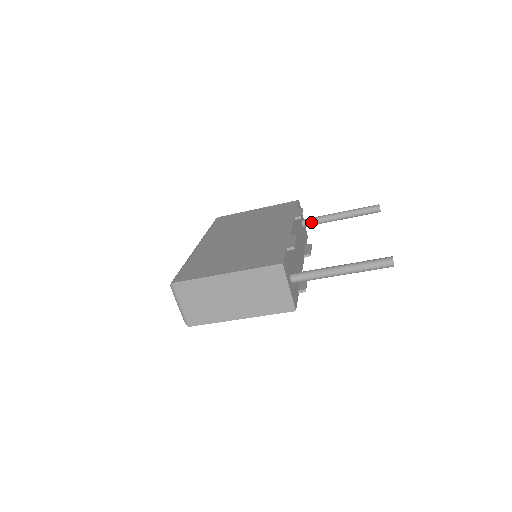
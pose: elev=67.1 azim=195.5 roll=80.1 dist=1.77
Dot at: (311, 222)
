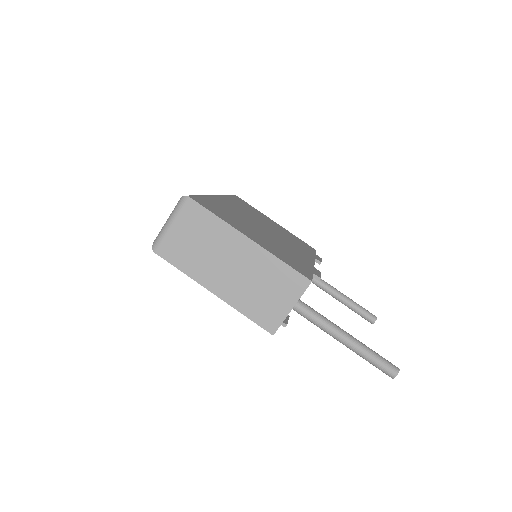
Dot at: occluded
